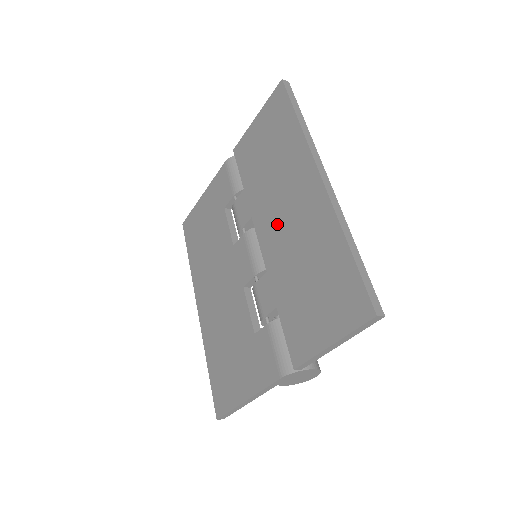
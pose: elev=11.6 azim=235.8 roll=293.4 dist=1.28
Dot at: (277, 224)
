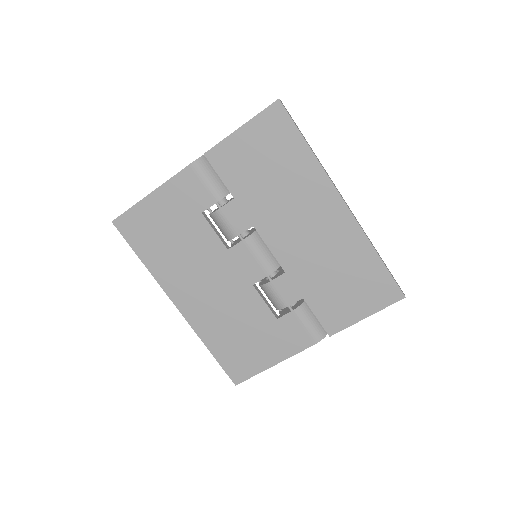
Dot at: (294, 235)
